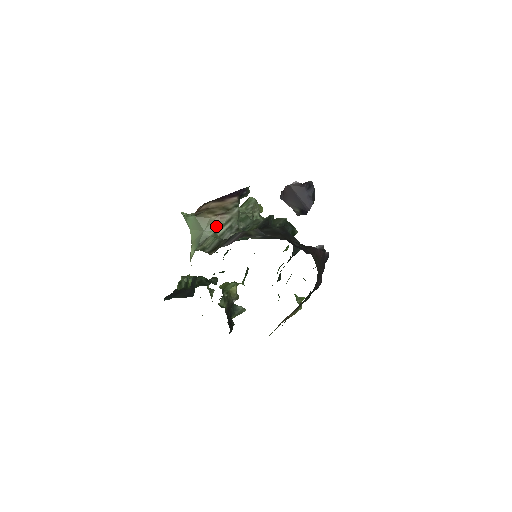
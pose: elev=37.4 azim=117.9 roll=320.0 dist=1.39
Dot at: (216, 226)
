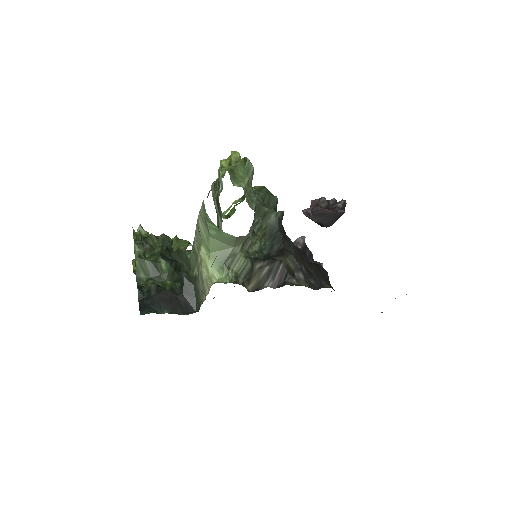
Dot at: (245, 239)
